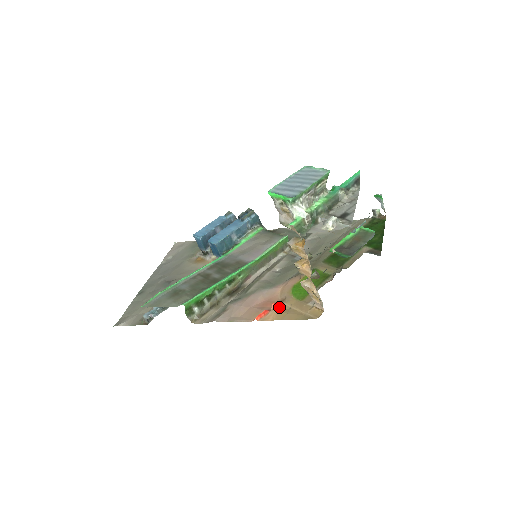
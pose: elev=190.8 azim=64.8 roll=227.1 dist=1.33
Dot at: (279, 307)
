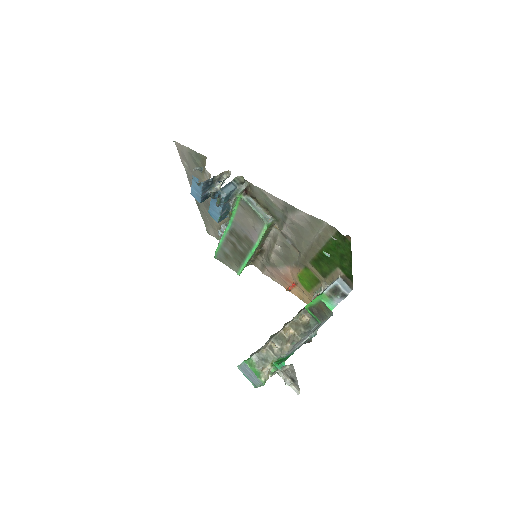
Dot at: (296, 289)
